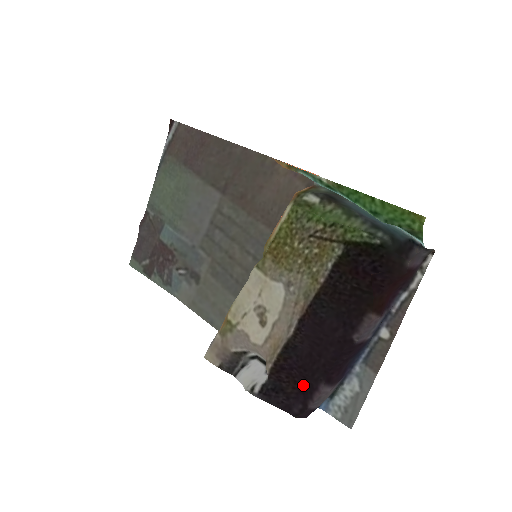
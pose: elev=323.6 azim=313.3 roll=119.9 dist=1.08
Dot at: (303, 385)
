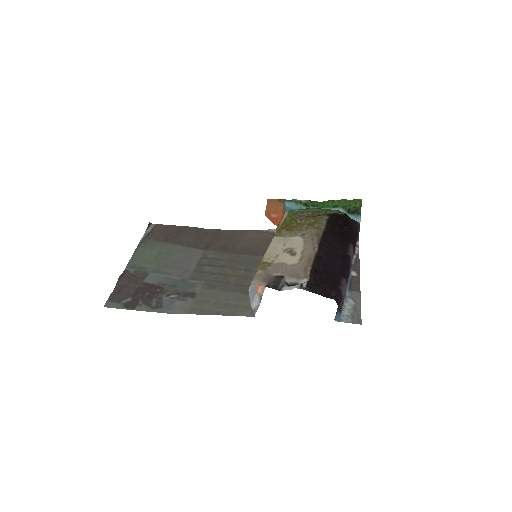
Dot at: (330, 283)
